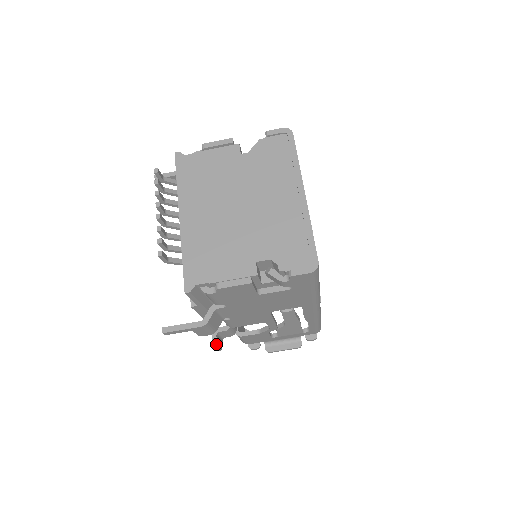
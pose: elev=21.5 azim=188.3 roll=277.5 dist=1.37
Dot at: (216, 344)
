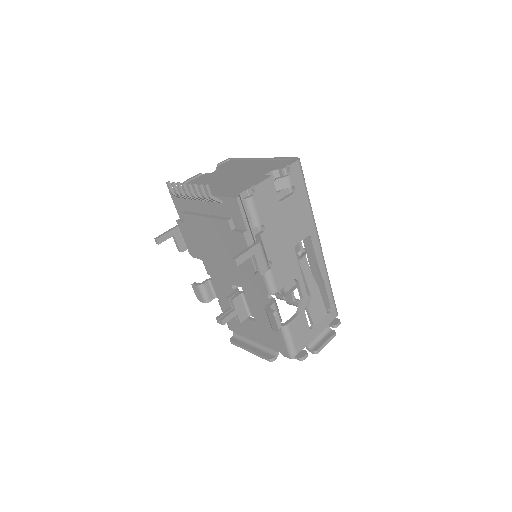
Dot at: (275, 311)
